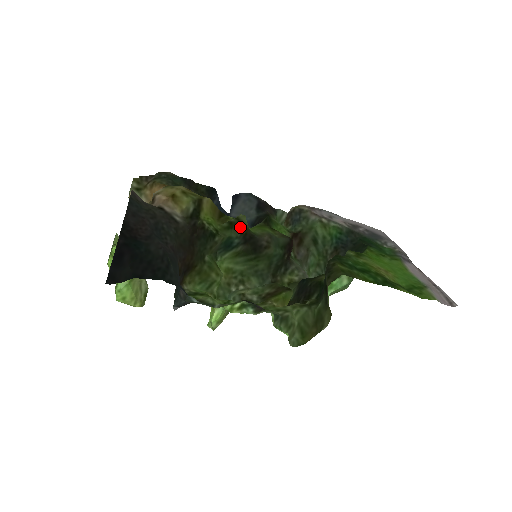
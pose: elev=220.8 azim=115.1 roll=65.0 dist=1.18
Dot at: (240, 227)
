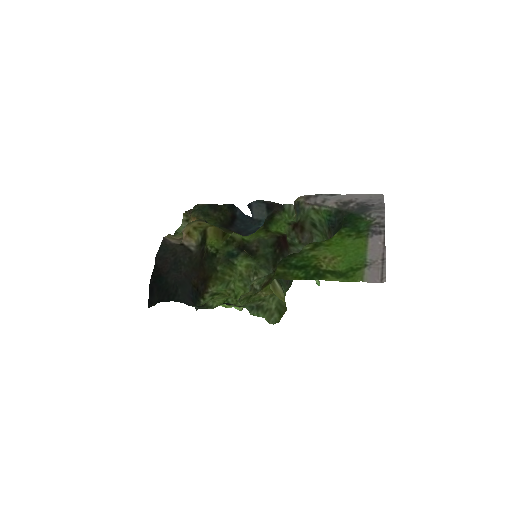
Dot at: (234, 242)
